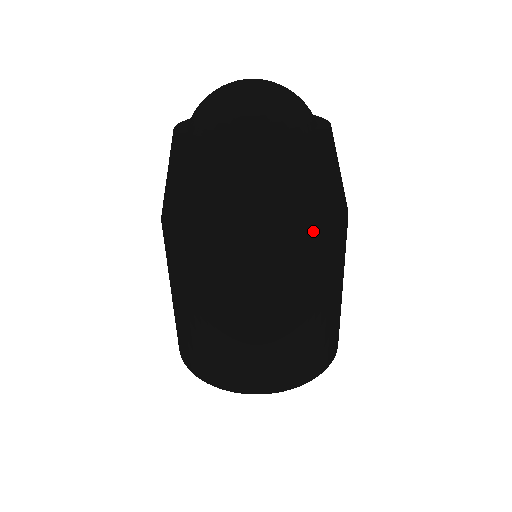
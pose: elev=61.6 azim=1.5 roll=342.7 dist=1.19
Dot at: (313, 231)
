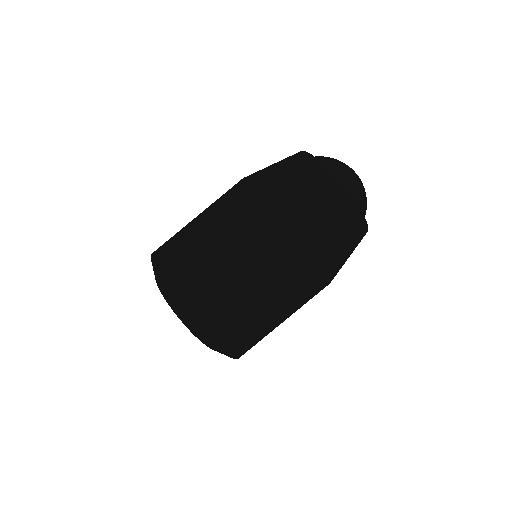
Dot at: (322, 255)
